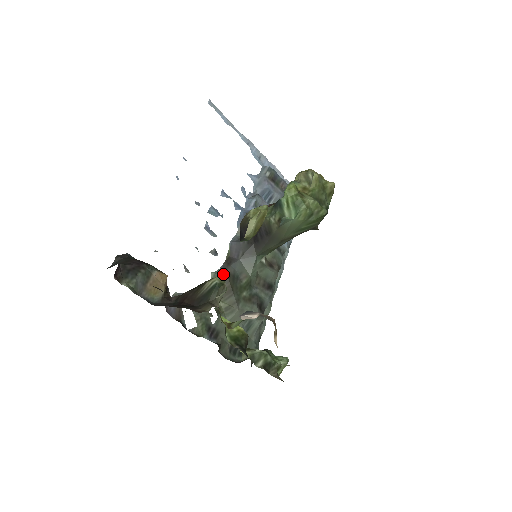
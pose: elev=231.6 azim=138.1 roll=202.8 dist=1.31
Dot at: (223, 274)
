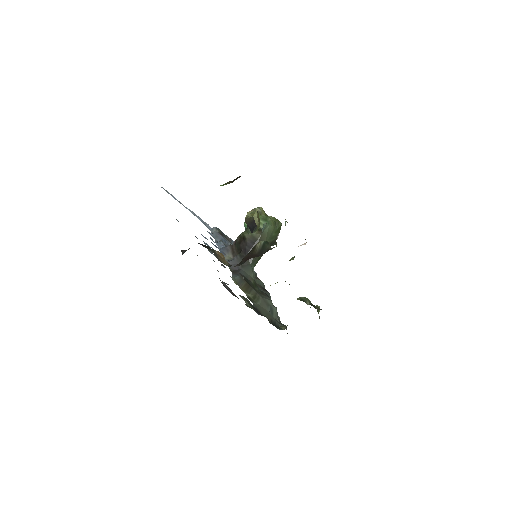
Dot at: (238, 276)
